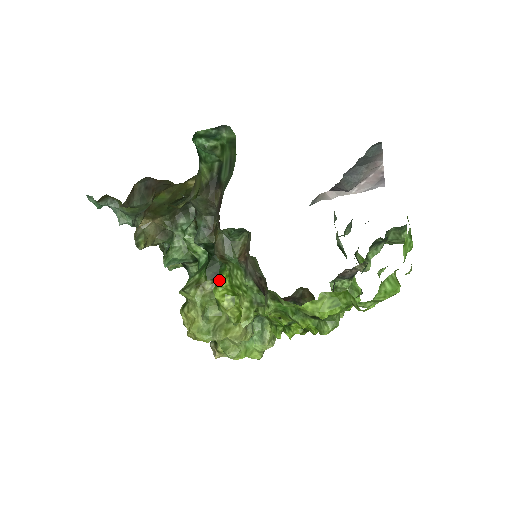
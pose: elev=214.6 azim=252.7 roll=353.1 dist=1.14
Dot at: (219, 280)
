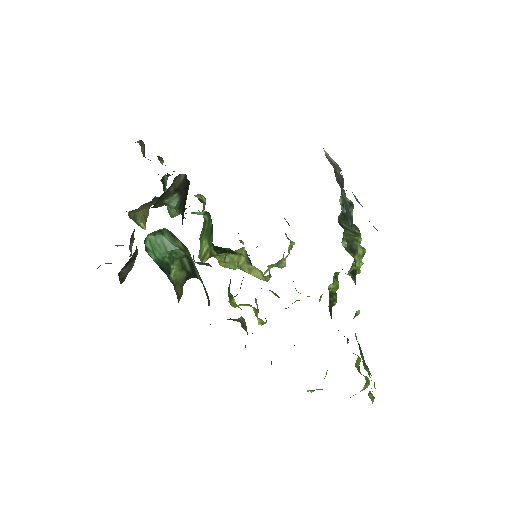
Dot at: (231, 299)
